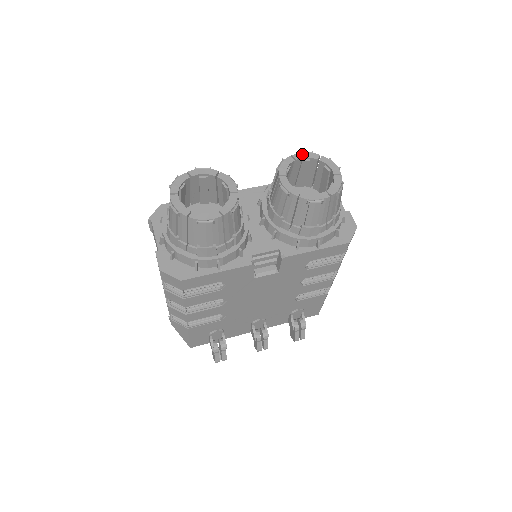
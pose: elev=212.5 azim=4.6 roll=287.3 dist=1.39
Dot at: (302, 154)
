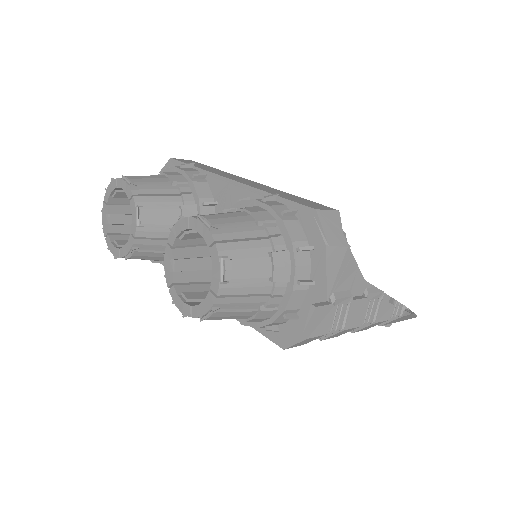
Dot at: (198, 223)
